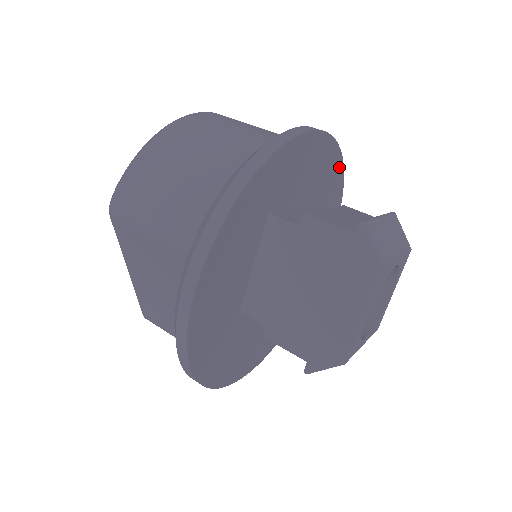
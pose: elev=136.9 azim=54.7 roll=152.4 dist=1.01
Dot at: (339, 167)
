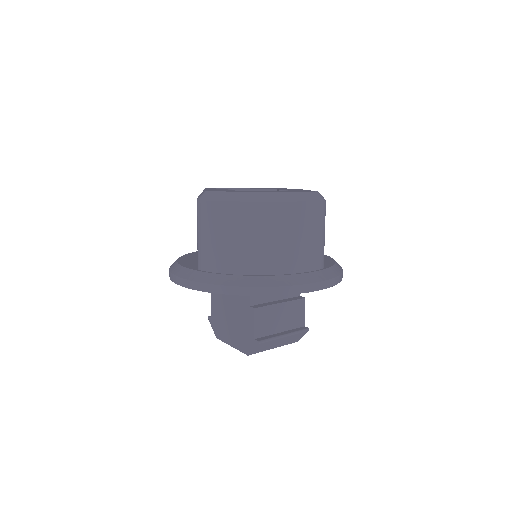
Dot at: occluded
